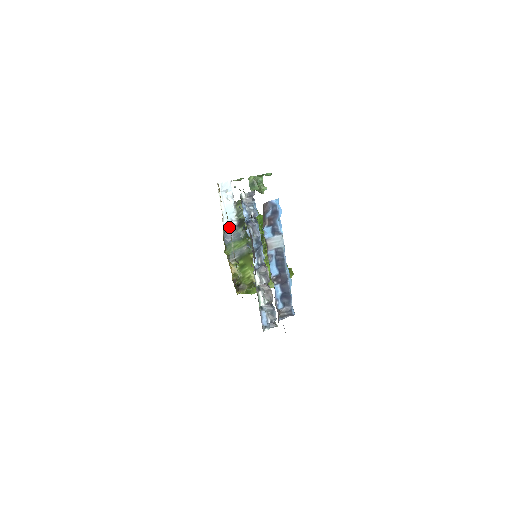
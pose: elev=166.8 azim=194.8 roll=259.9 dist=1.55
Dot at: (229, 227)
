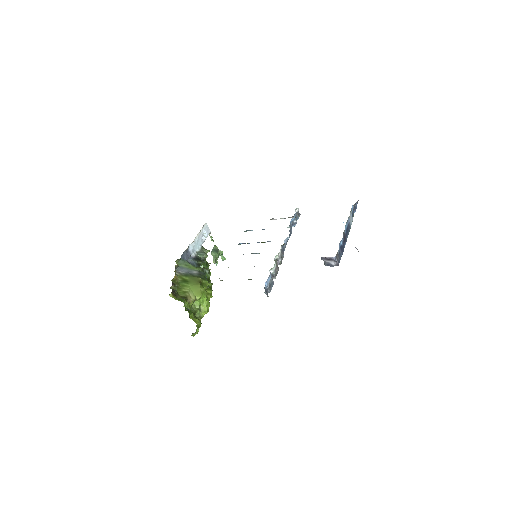
Dot at: occluded
